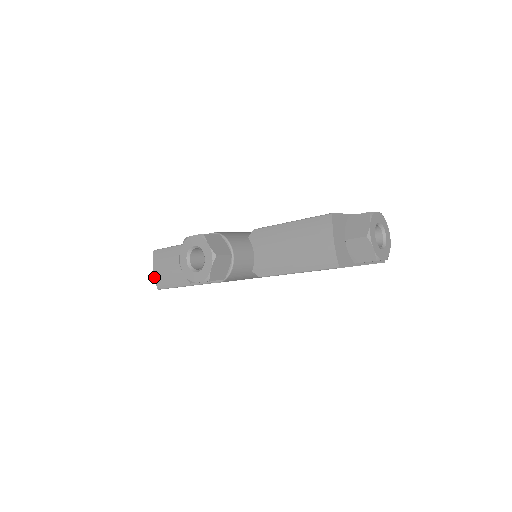
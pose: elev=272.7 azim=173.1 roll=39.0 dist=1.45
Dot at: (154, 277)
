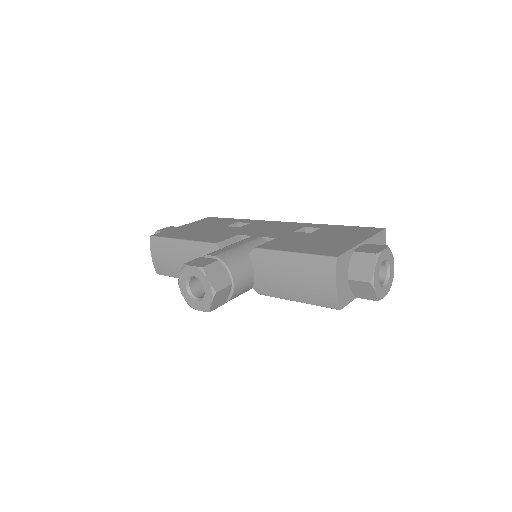
Dot at: (153, 263)
